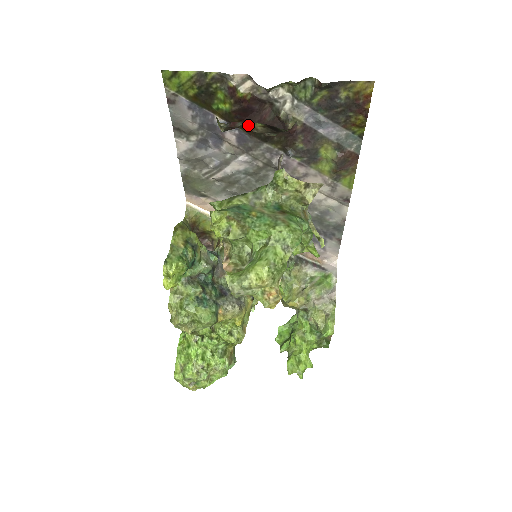
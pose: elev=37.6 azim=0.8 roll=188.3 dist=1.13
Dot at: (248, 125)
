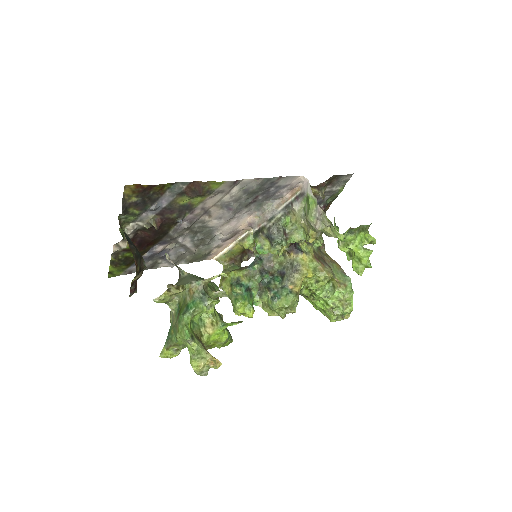
Dot at: (135, 281)
